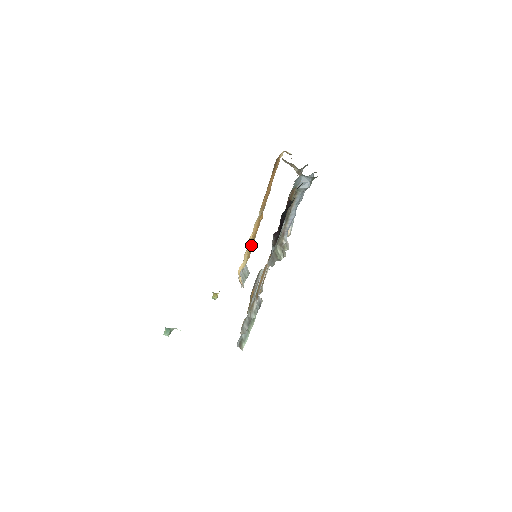
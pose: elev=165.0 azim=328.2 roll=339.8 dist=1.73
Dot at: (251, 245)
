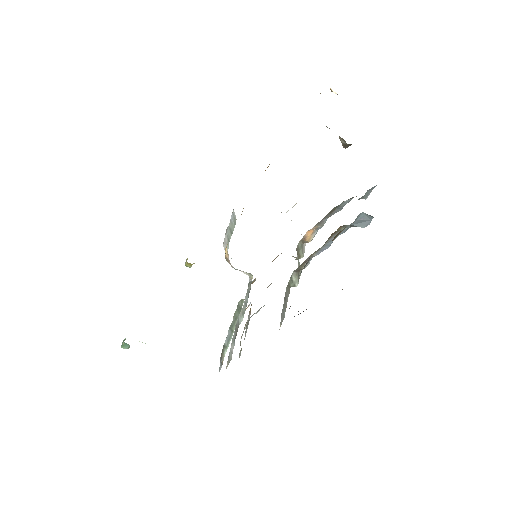
Dot at: occluded
